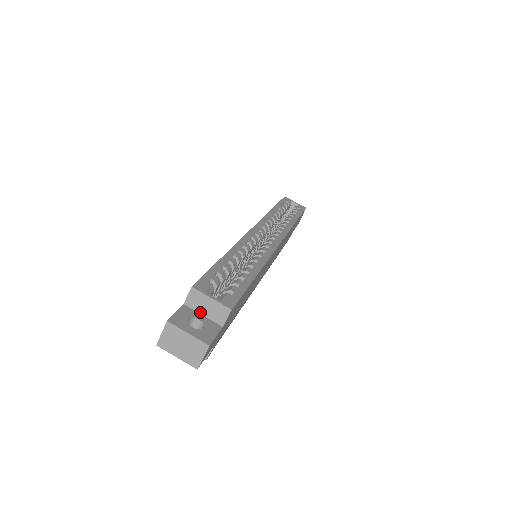
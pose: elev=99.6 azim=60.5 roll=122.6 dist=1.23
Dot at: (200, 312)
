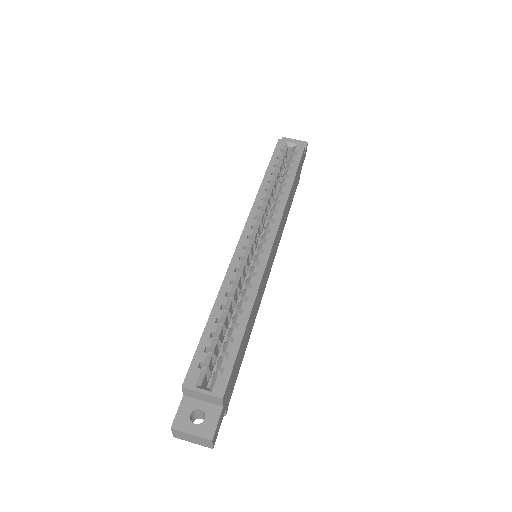
Dot at: (199, 399)
